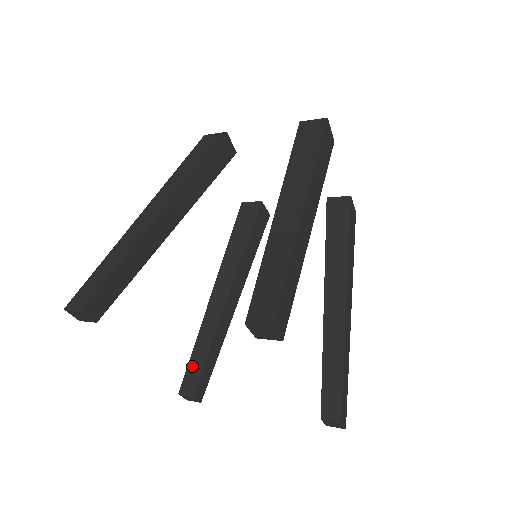
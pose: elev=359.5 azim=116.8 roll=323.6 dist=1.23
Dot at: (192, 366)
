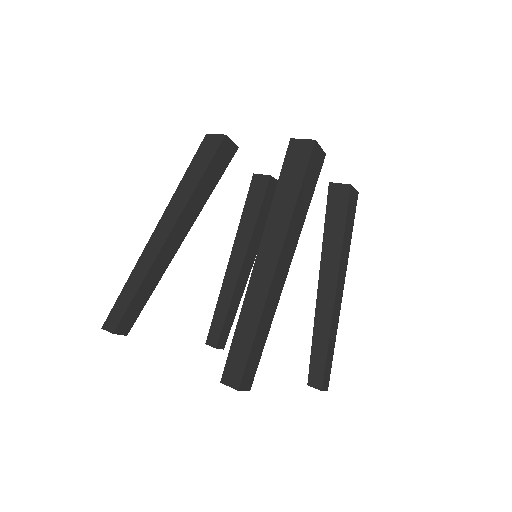
Dot at: (215, 324)
